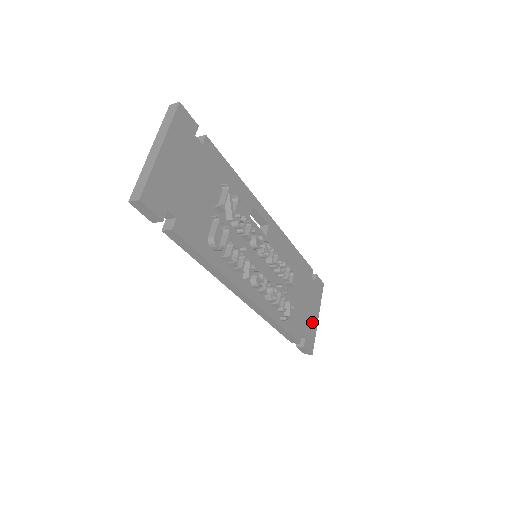
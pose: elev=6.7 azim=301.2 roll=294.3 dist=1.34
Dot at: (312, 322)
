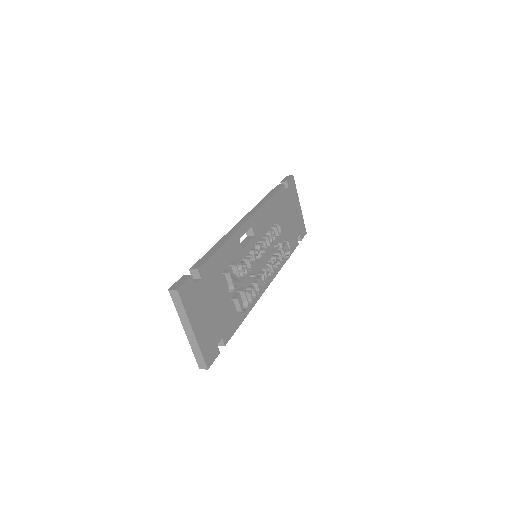
Dot at: (298, 216)
